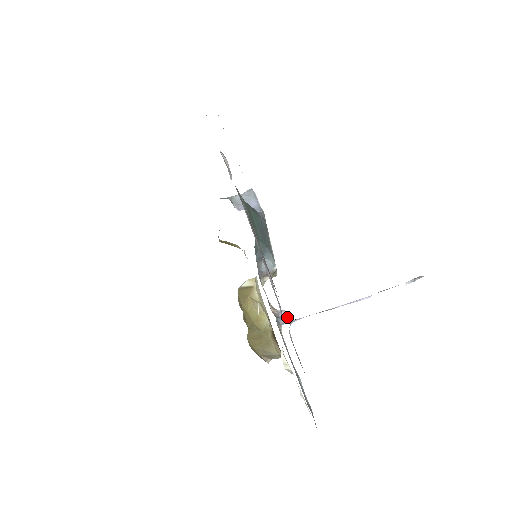
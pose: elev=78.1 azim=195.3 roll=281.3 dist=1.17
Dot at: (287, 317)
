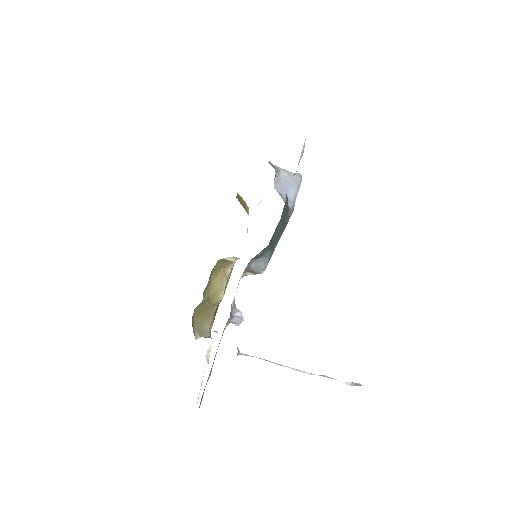
Dot at: (239, 320)
